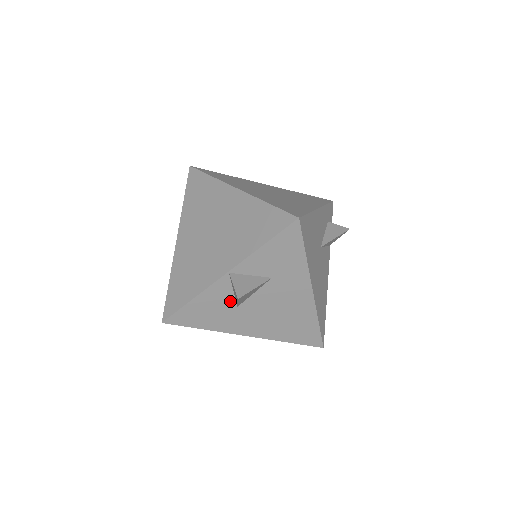
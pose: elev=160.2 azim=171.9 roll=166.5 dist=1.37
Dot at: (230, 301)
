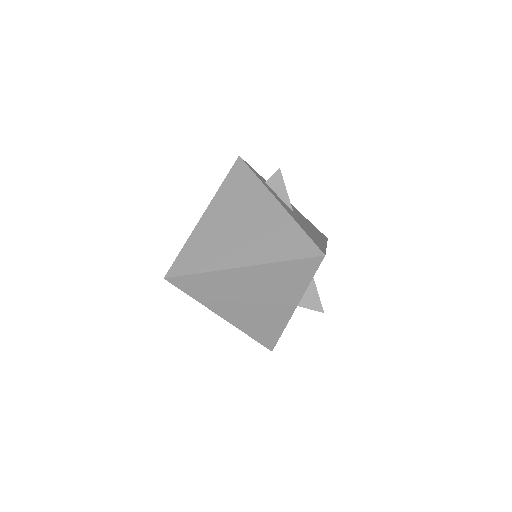
Dot at: occluded
